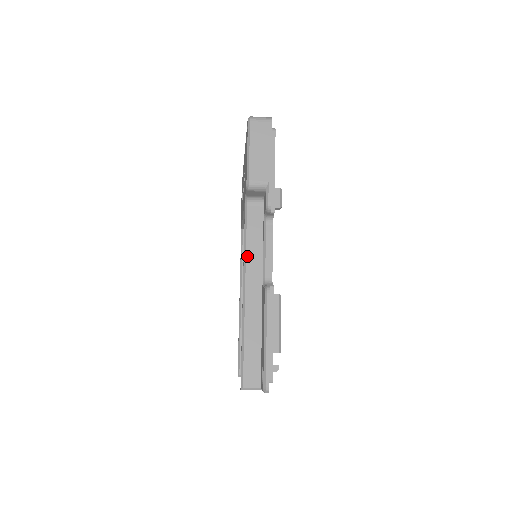
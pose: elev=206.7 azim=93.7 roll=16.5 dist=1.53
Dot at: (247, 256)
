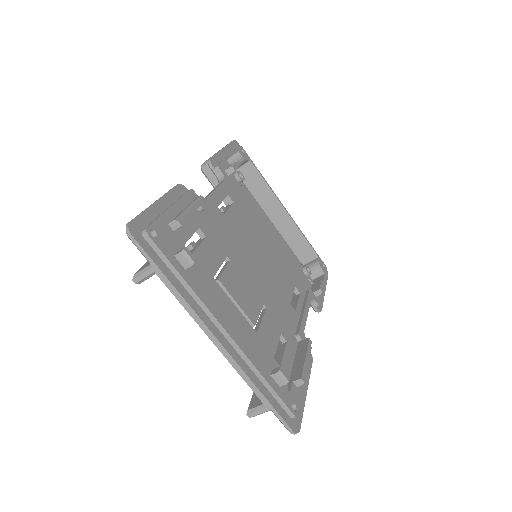
Dot at: occluded
